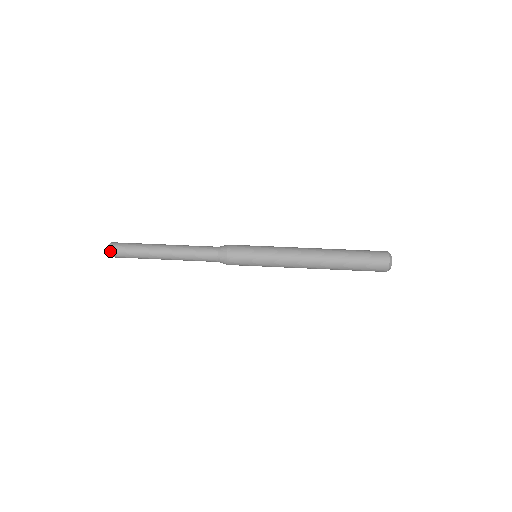
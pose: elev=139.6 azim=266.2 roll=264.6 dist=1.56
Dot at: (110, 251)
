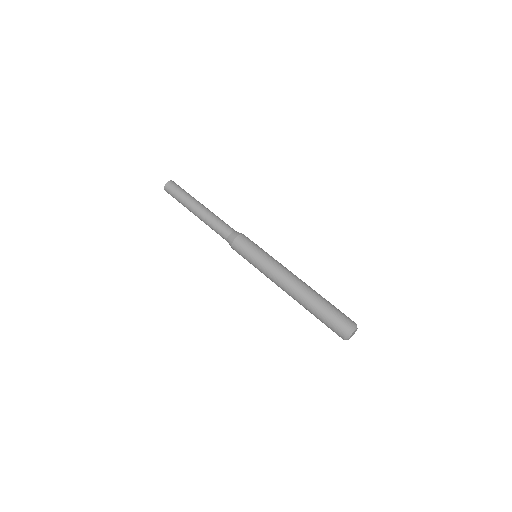
Dot at: (165, 190)
